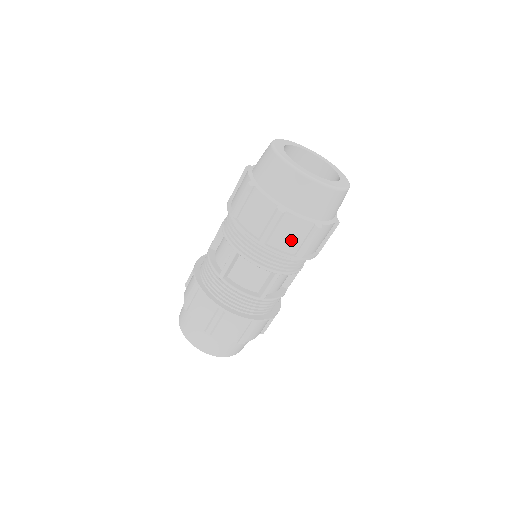
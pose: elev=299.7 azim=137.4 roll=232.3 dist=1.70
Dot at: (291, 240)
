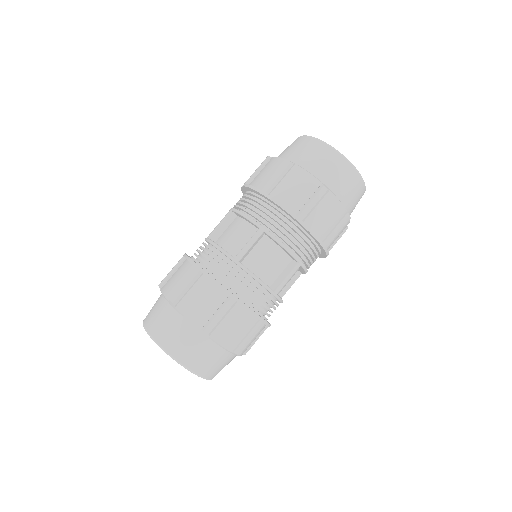
Dot at: (325, 224)
